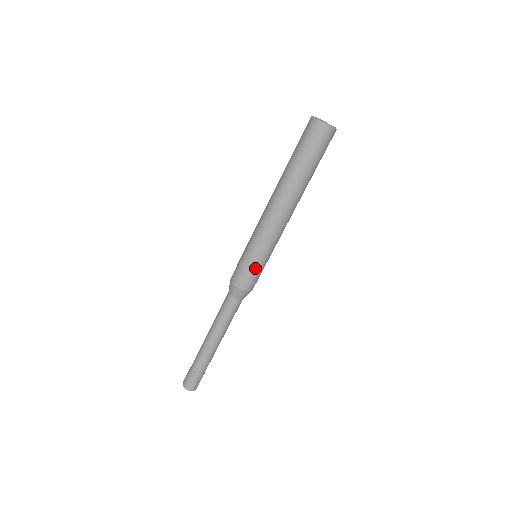
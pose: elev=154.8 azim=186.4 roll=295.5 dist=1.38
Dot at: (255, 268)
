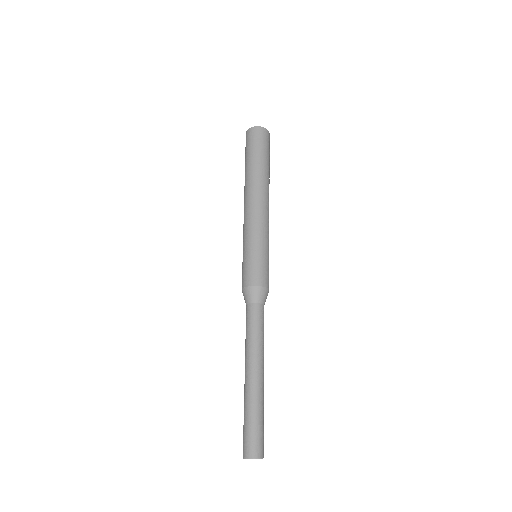
Dot at: (268, 262)
